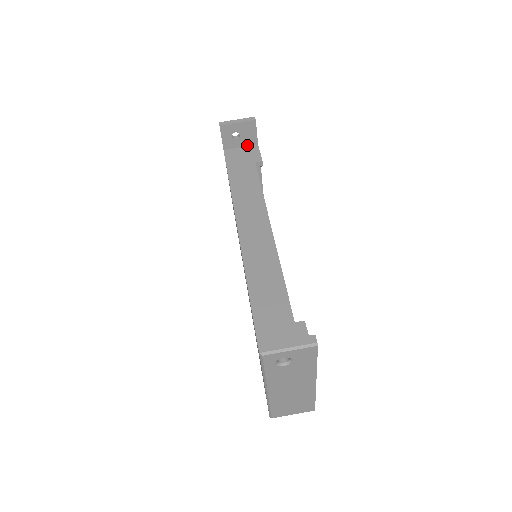
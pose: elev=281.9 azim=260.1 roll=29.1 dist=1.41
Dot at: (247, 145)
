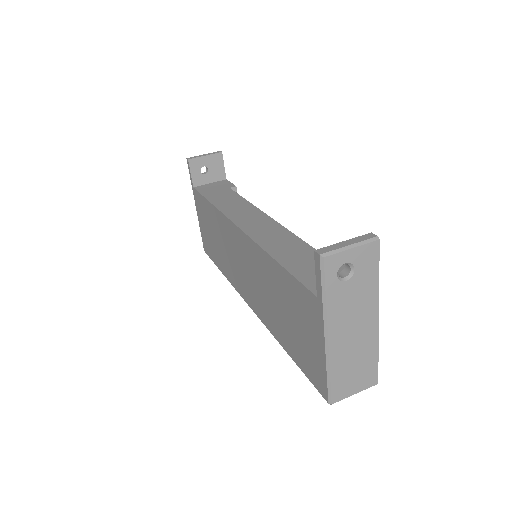
Dot at: (216, 181)
